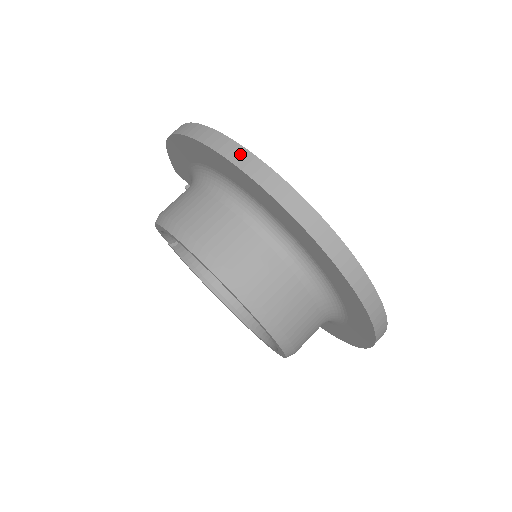
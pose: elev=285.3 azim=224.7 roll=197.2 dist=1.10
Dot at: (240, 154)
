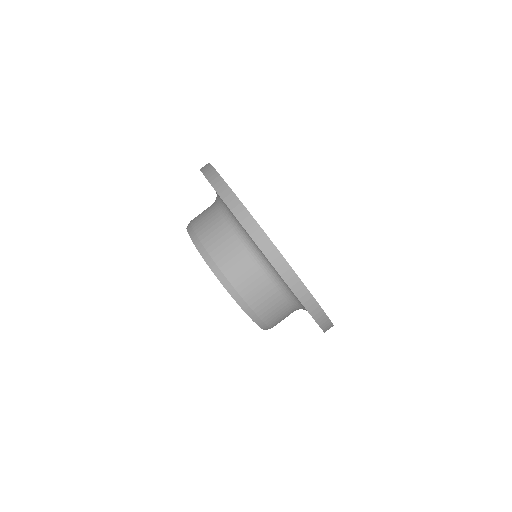
Dot at: (250, 223)
